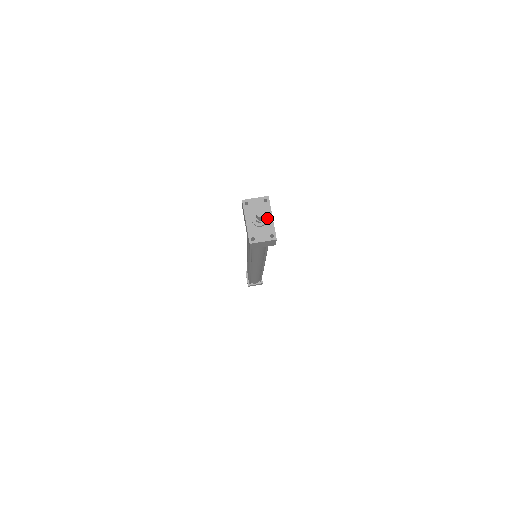
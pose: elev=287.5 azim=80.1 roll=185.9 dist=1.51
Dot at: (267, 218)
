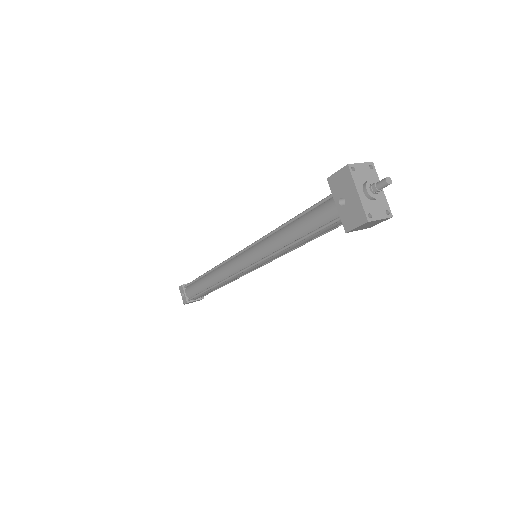
Dot at: occluded
